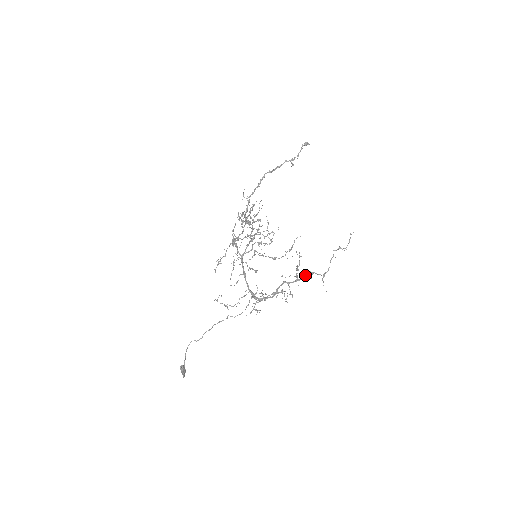
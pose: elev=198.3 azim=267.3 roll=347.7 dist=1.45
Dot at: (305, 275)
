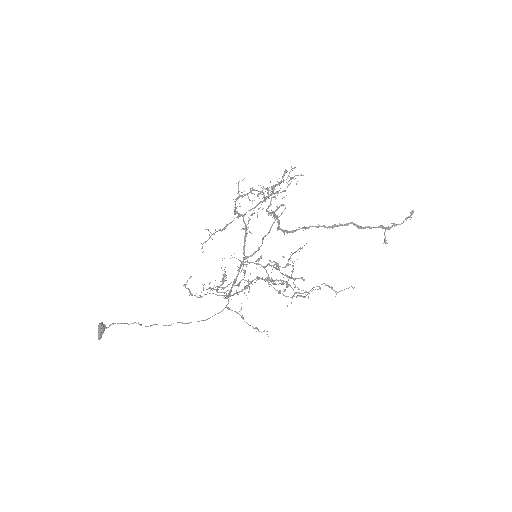
Dot at: (280, 280)
